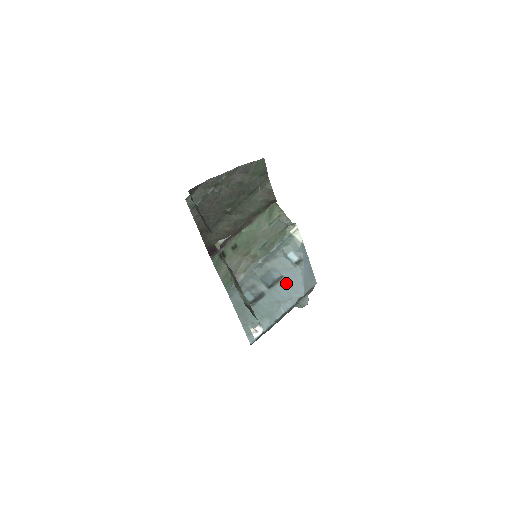
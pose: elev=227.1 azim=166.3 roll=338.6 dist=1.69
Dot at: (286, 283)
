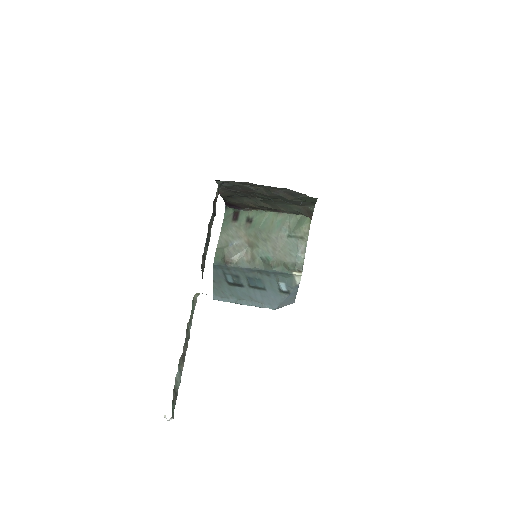
Dot at: (265, 294)
